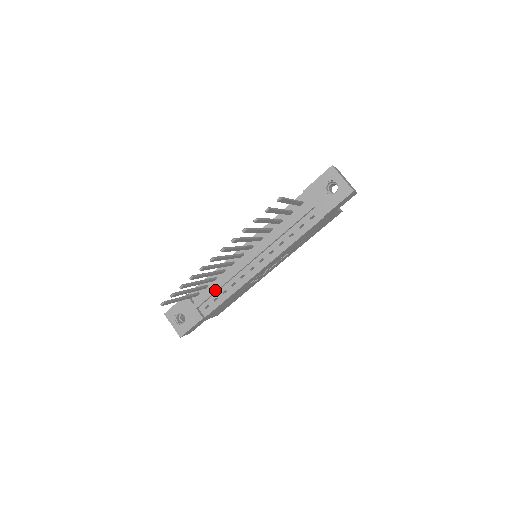
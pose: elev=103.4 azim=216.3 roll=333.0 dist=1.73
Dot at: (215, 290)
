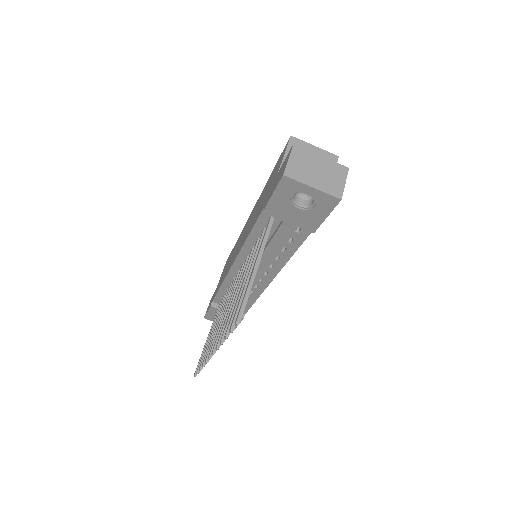
Dot at: occluded
